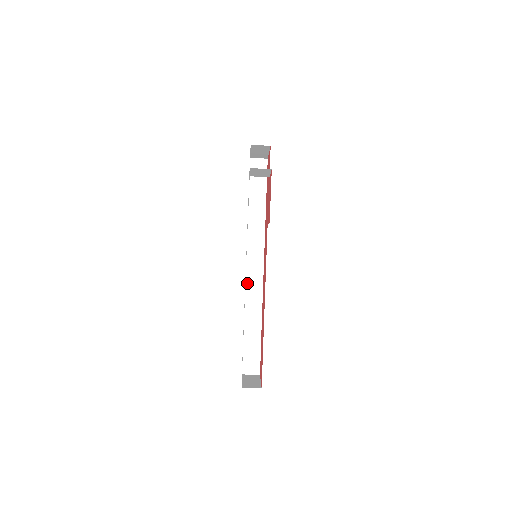
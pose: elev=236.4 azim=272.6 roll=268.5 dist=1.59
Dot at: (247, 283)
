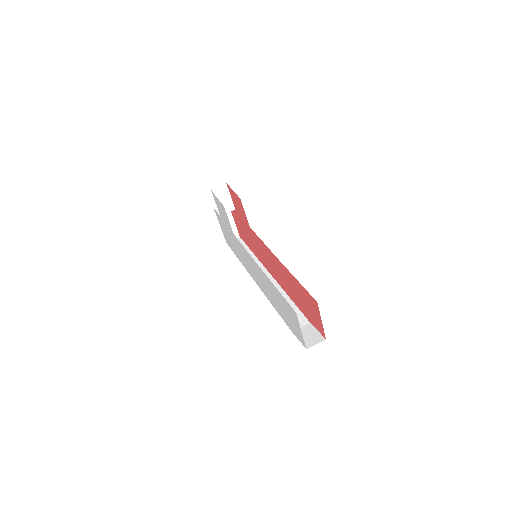
Dot at: occluded
